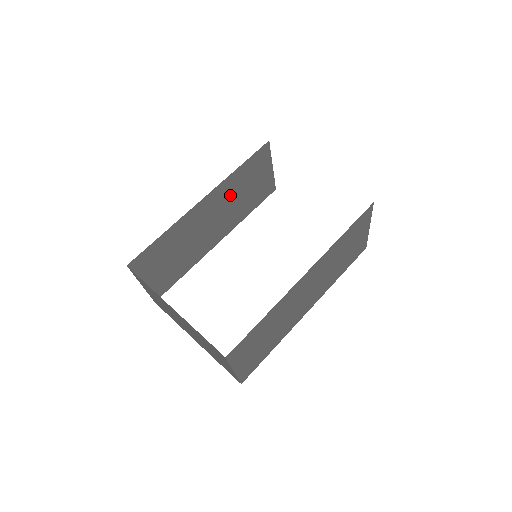
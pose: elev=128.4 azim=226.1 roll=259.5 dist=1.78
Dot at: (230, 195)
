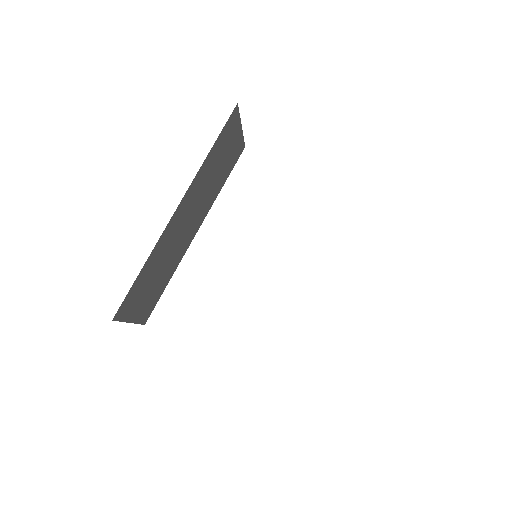
Dot at: (203, 183)
